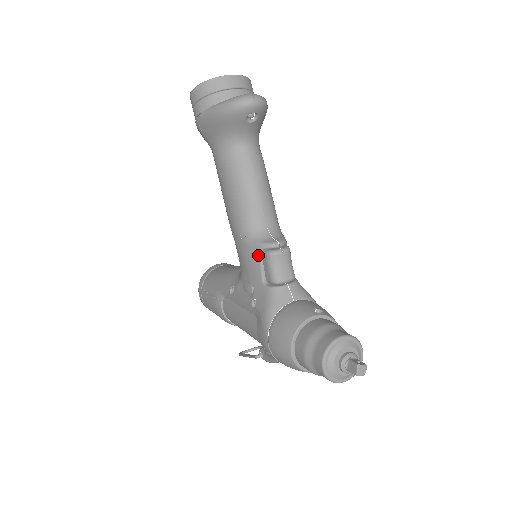
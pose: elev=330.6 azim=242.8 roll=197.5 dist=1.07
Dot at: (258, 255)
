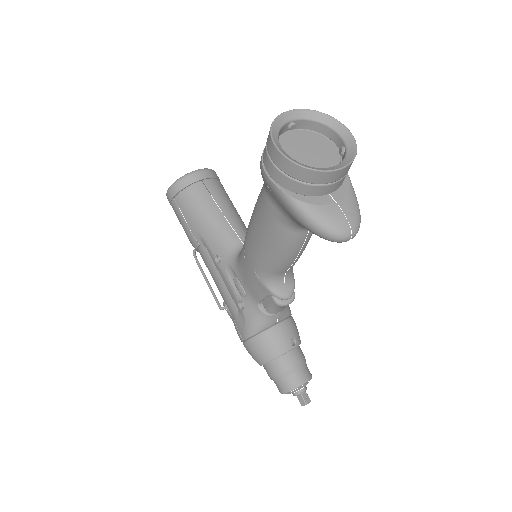
Dot at: (266, 294)
